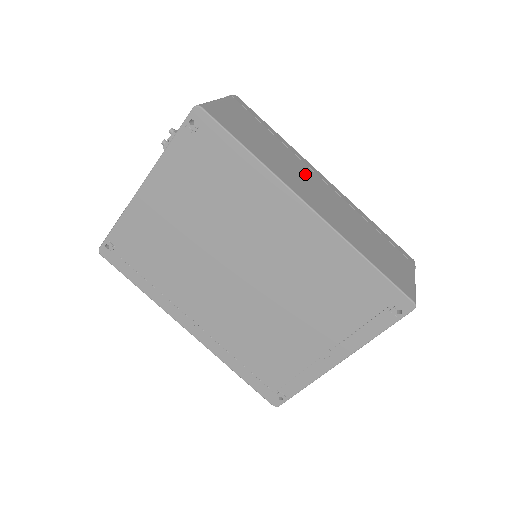
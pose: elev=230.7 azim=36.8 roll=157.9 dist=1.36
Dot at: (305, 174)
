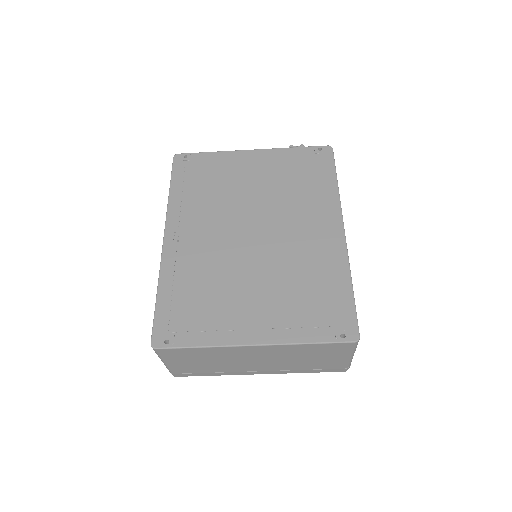
Dot at: occluded
